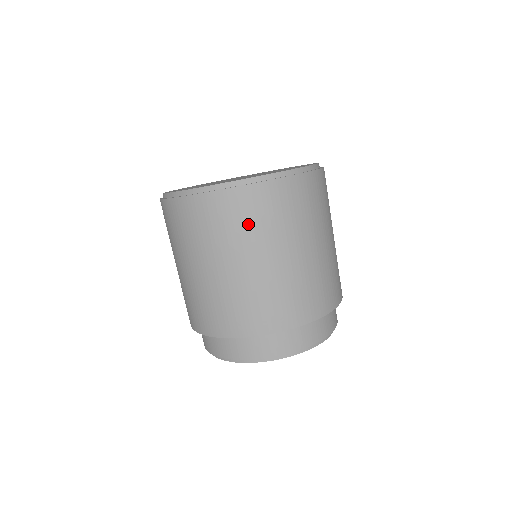
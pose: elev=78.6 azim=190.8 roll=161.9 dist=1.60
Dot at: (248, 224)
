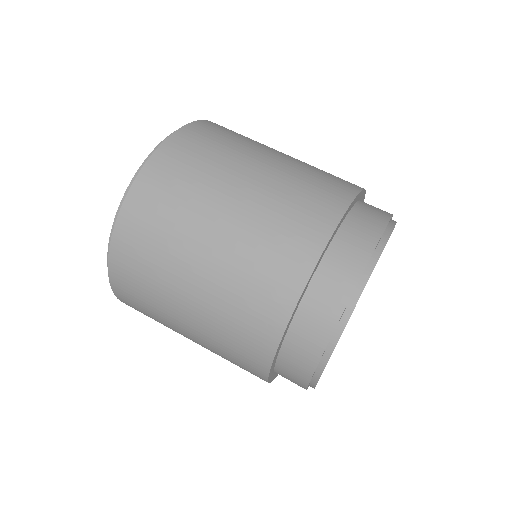
Dot at: (205, 157)
